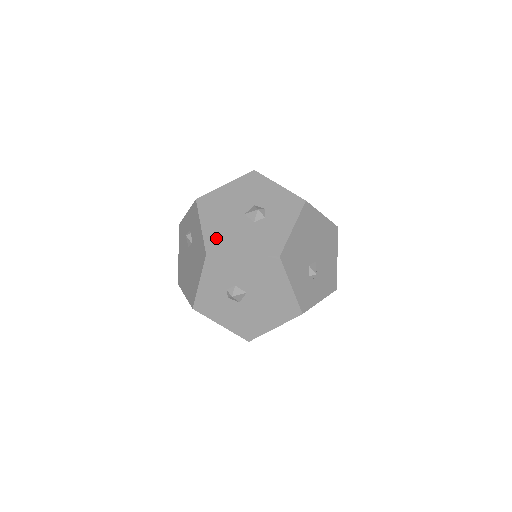
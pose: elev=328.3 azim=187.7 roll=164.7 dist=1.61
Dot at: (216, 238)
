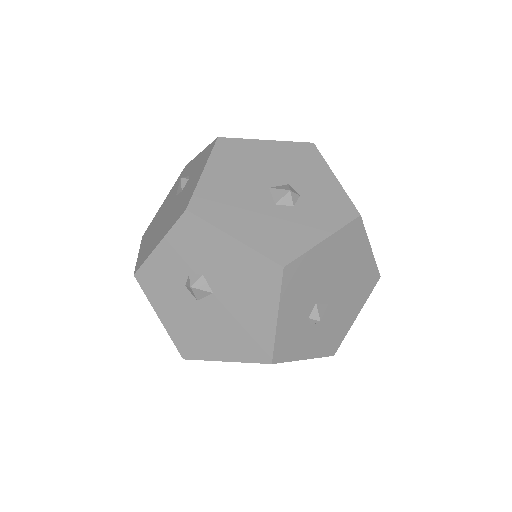
Dot at: (213, 196)
